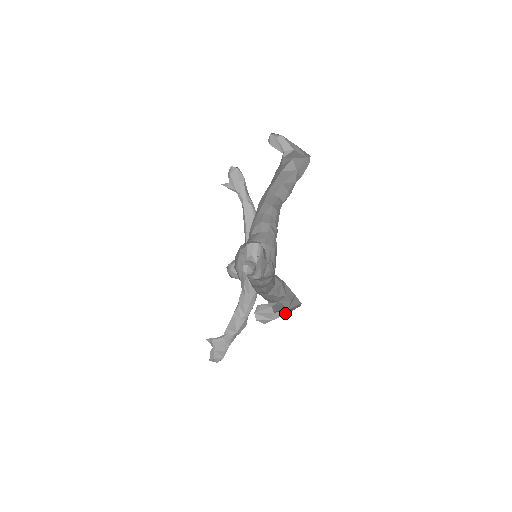
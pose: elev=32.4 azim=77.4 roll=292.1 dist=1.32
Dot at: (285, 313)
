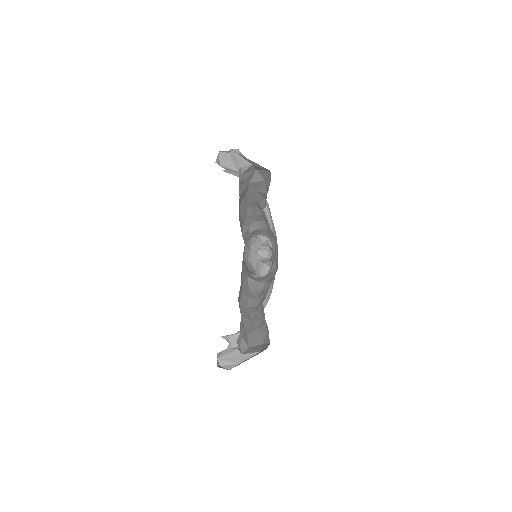
Dot at: (253, 354)
